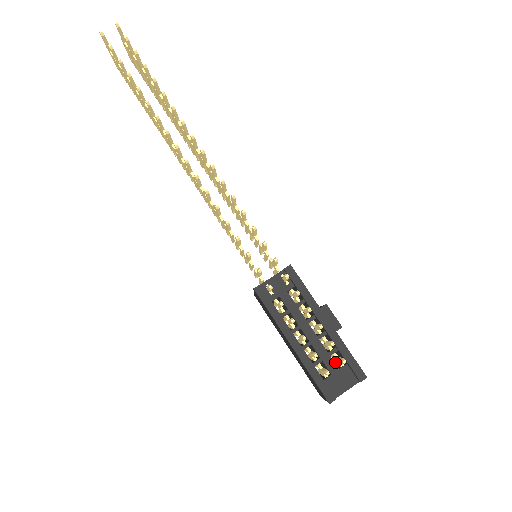
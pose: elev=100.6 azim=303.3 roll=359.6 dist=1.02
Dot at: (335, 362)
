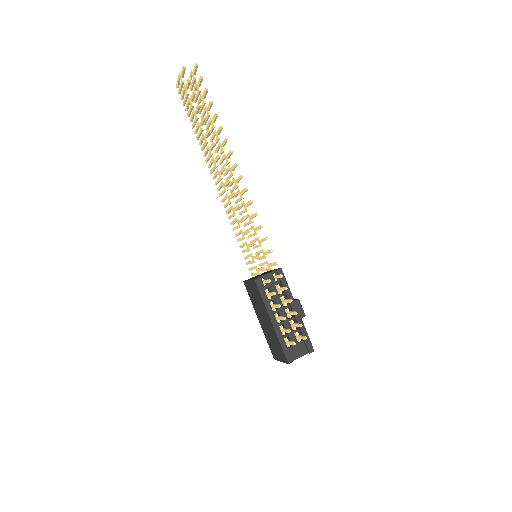
Dot at: occluded
